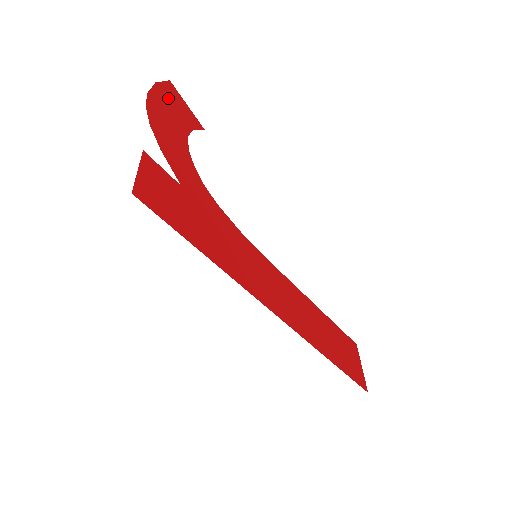
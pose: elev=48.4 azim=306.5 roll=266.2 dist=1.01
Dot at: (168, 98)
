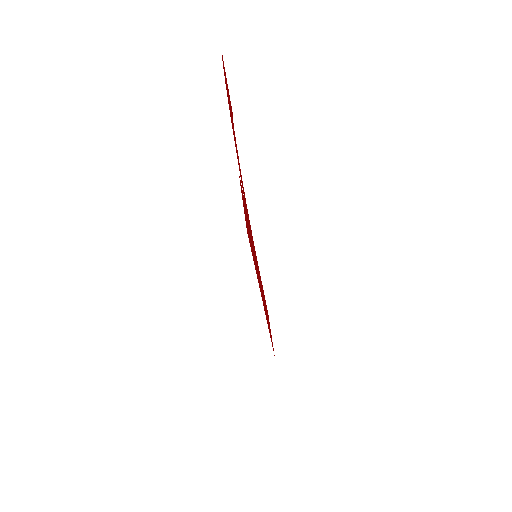
Dot at: occluded
